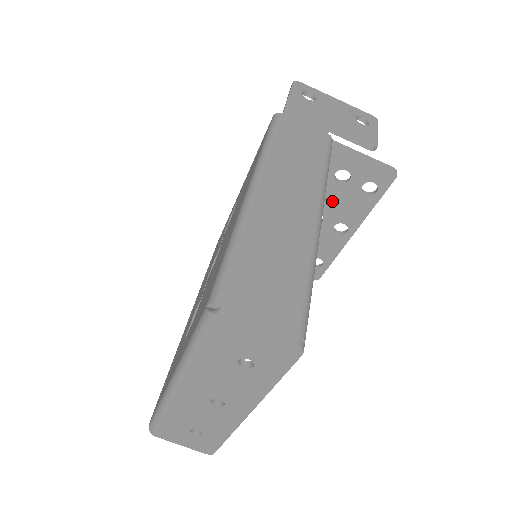
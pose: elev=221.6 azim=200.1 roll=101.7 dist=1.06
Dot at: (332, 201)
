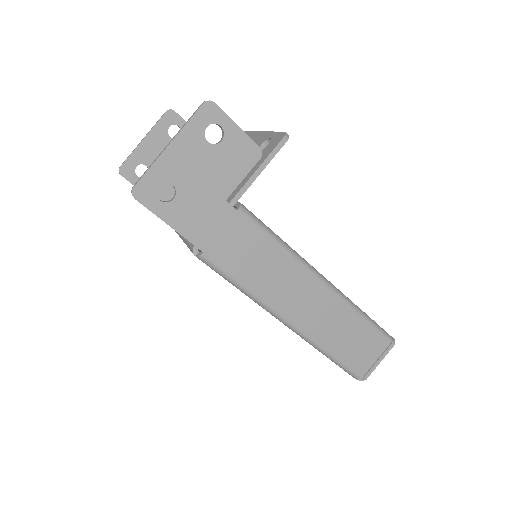
Dot at: occluded
